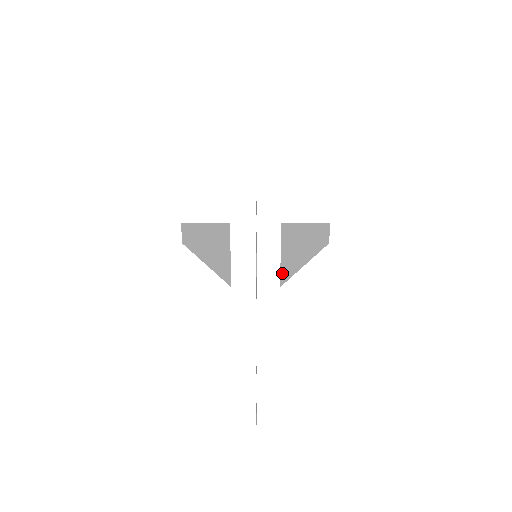
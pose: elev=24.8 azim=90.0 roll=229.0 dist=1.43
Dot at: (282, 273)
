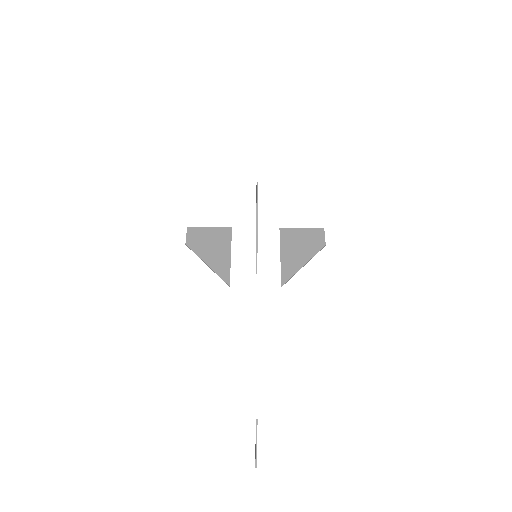
Dot at: (283, 272)
